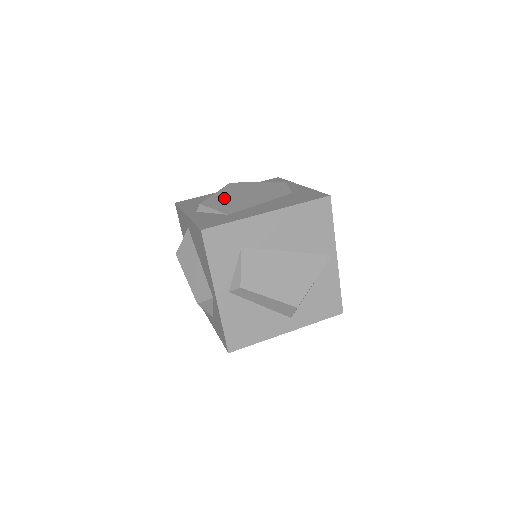
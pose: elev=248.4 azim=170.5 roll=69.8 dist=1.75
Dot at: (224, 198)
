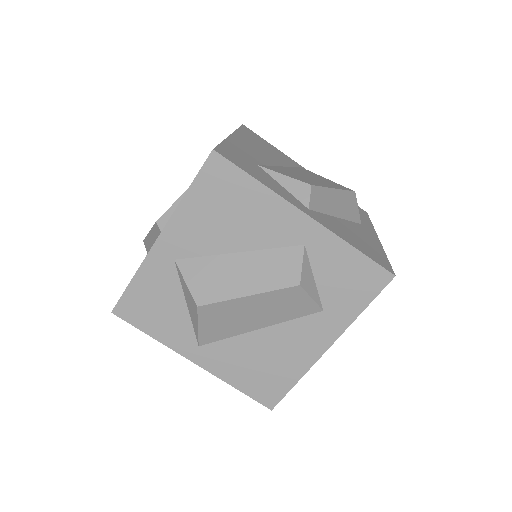
Dot at: occluded
